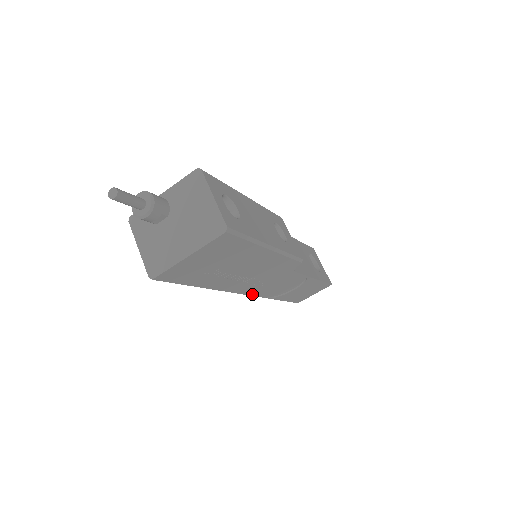
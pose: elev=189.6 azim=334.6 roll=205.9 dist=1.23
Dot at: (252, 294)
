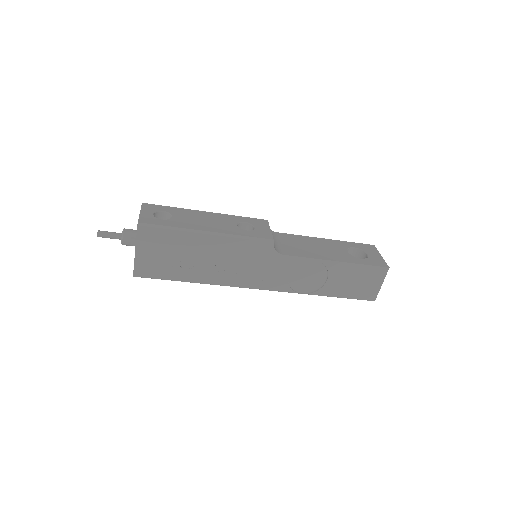
Dot at: (268, 288)
